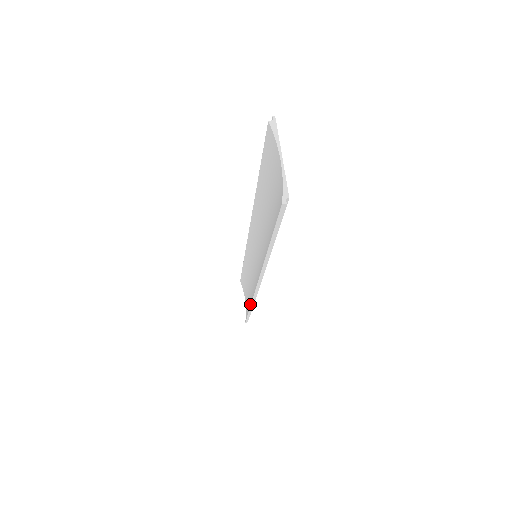
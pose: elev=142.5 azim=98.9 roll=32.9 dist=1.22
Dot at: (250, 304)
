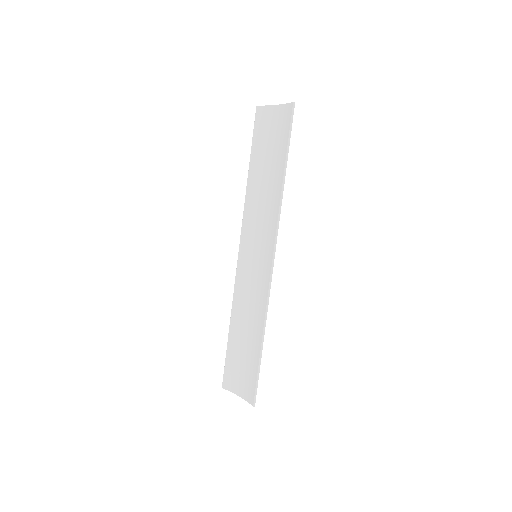
Dot at: (262, 329)
